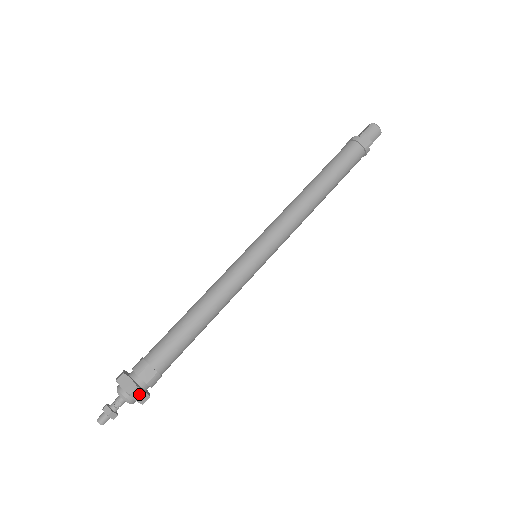
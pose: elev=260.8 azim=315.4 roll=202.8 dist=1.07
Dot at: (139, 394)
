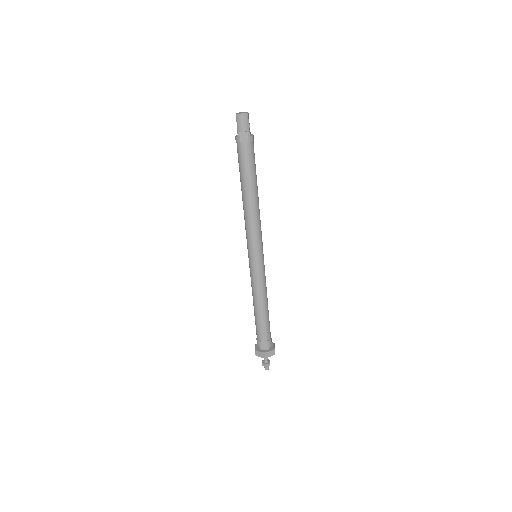
Dot at: (269, 354)
